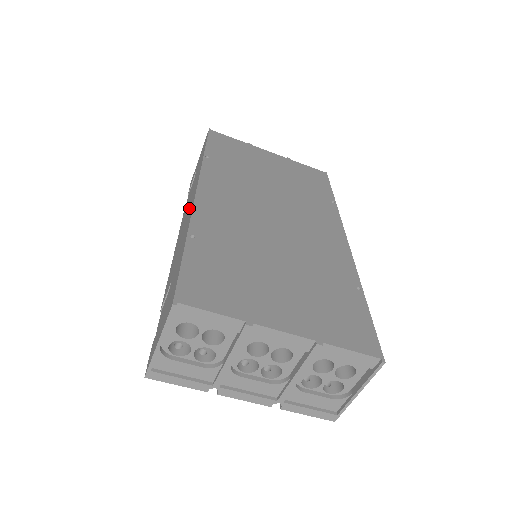
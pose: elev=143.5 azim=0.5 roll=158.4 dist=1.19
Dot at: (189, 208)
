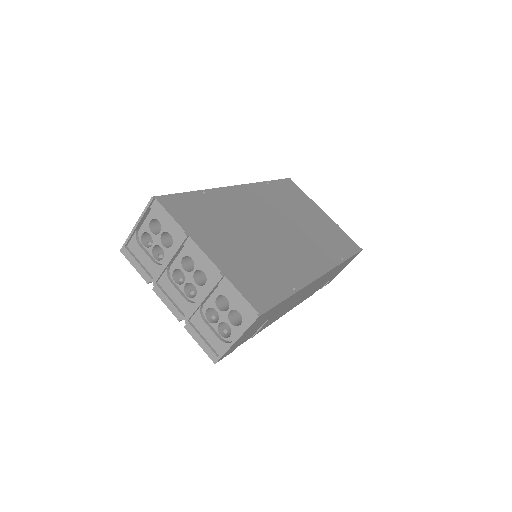
Dot at: occluded
